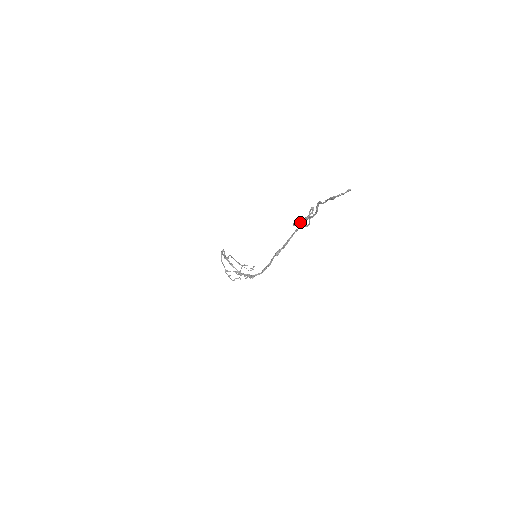
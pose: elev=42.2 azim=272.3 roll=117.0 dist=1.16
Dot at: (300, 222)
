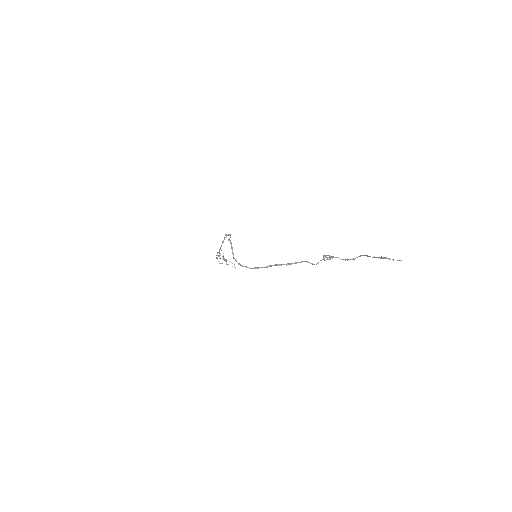
Dot at: (334, 257)
